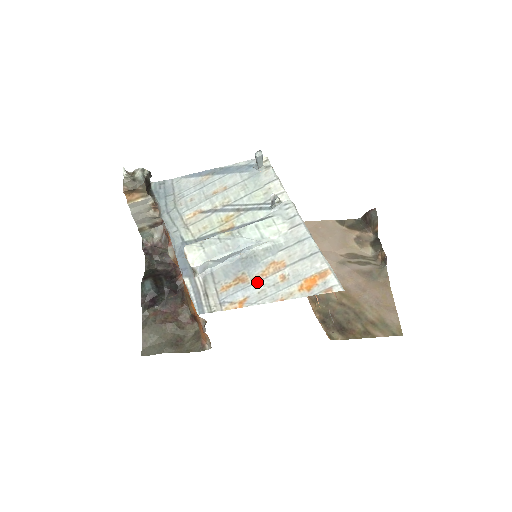
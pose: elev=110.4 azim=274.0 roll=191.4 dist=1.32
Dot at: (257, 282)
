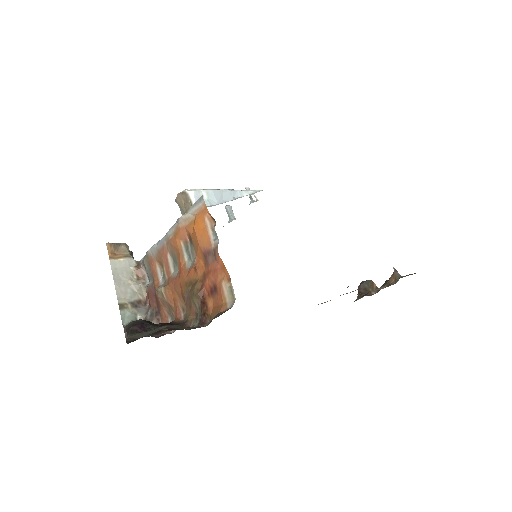
Dot at: occluded
